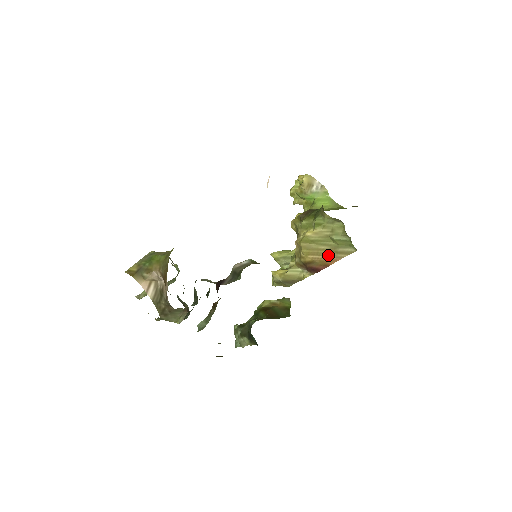
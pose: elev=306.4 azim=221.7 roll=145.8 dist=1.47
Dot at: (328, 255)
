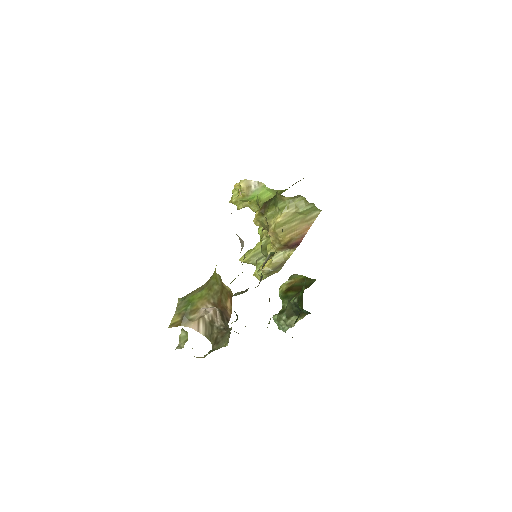
Dot at: (301, 227)
